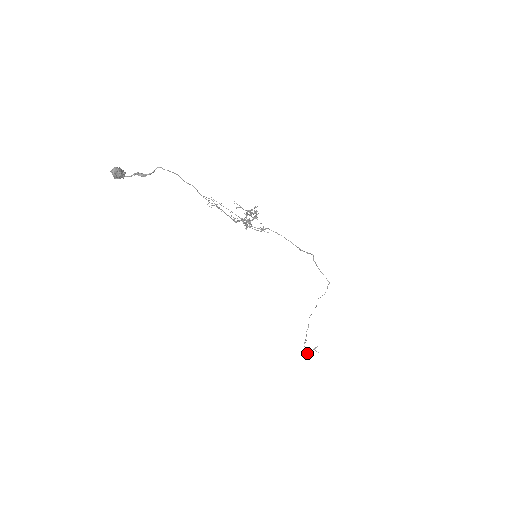
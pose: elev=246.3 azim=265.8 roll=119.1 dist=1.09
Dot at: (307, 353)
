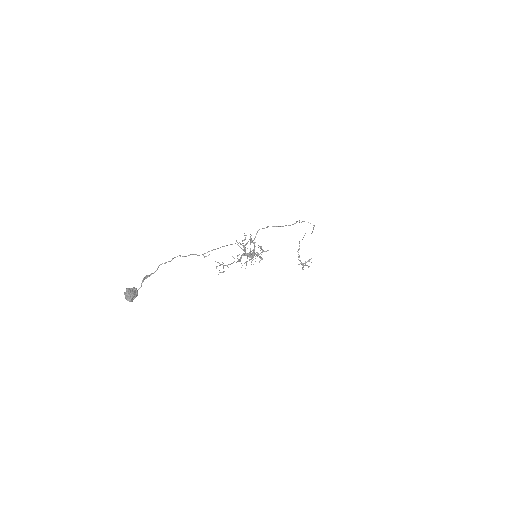
Dot at: (303, 265)
